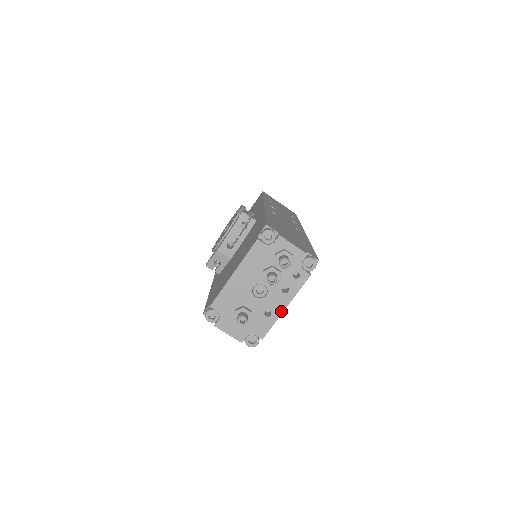
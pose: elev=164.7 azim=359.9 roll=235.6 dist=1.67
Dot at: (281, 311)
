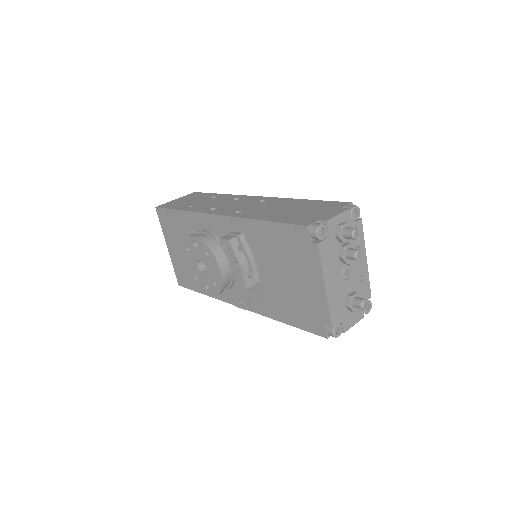
Dot at: (366, 265)
